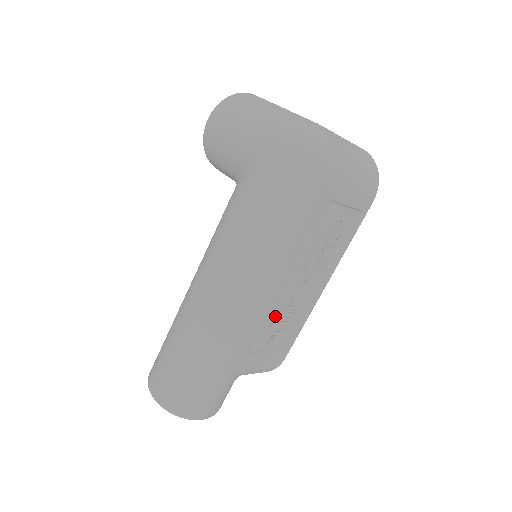
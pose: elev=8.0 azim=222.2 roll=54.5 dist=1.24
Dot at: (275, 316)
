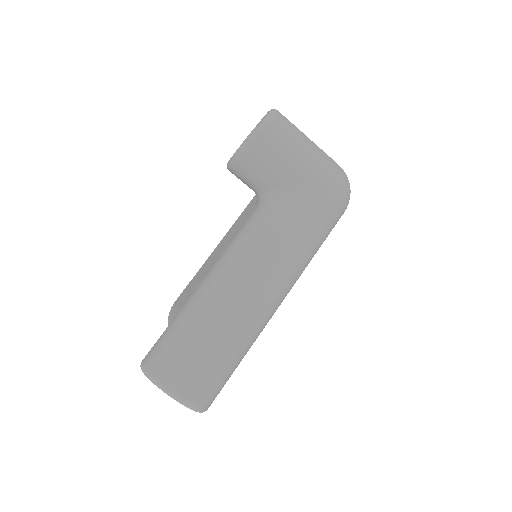
Dot at: occluded
